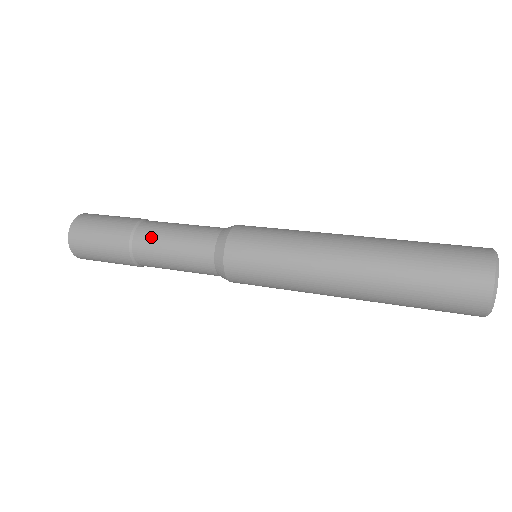
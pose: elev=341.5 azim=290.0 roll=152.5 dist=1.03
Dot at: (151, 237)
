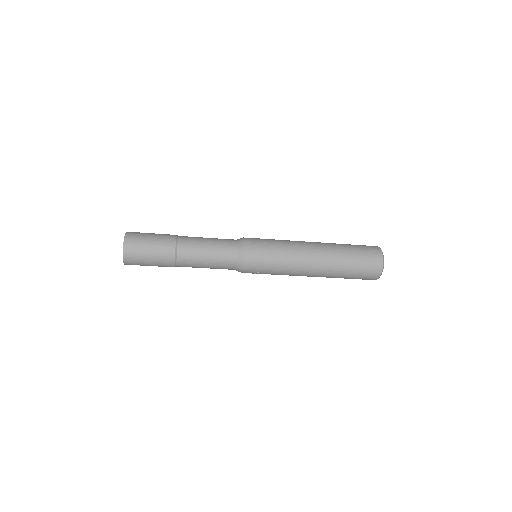
Dot at: (192, 237)
